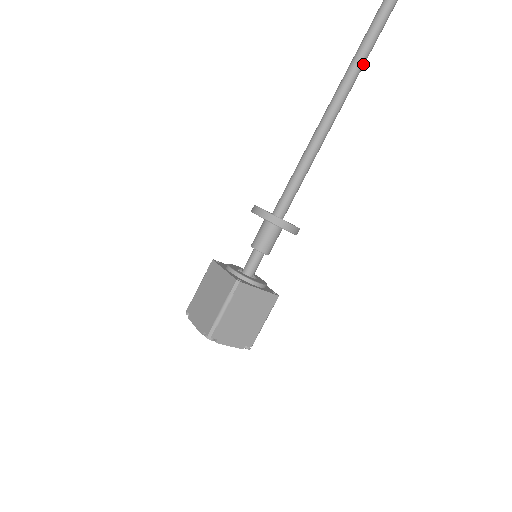
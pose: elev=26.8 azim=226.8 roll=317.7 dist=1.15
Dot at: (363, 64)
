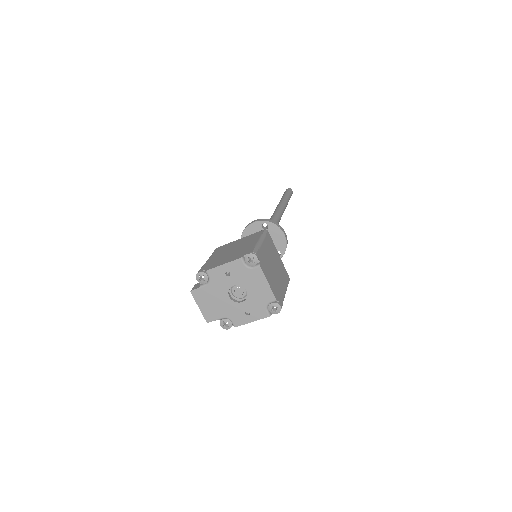
Dot at: (287, 203)
